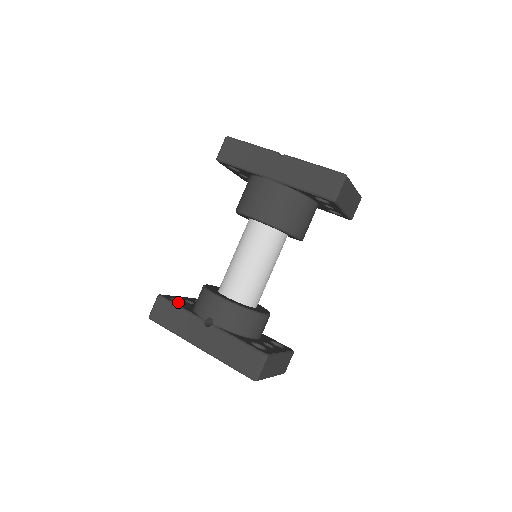
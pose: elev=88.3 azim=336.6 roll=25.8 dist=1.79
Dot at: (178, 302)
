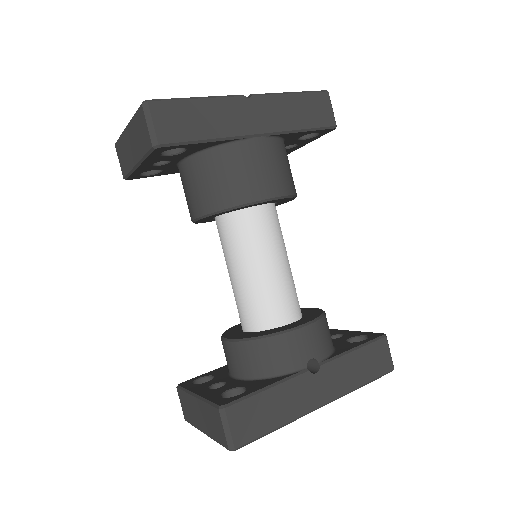
Dot at: (226, 395)
